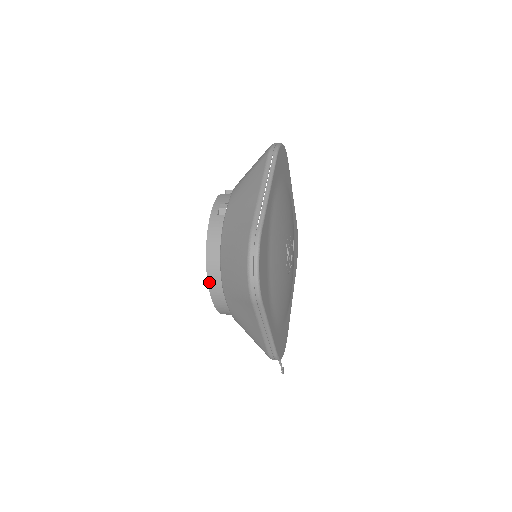
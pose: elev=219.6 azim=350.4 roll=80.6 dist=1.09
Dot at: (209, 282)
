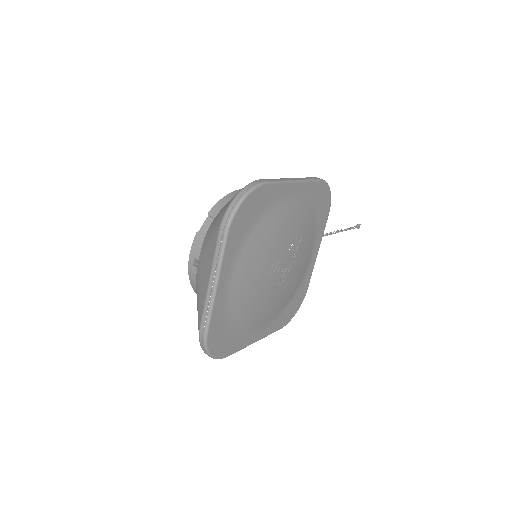
Dot at: occluded
